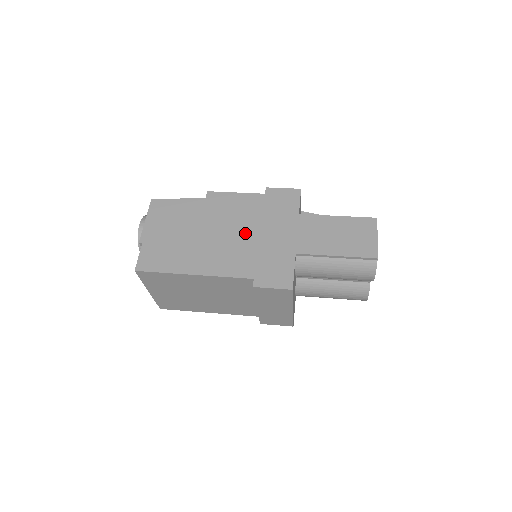
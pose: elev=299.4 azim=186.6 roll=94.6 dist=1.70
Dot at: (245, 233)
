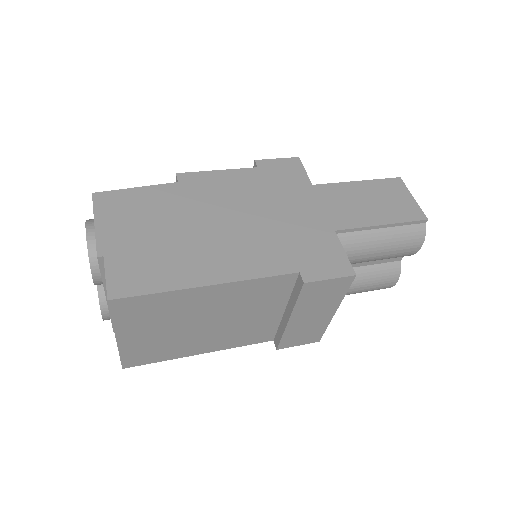
Dot at: (257, 217)
